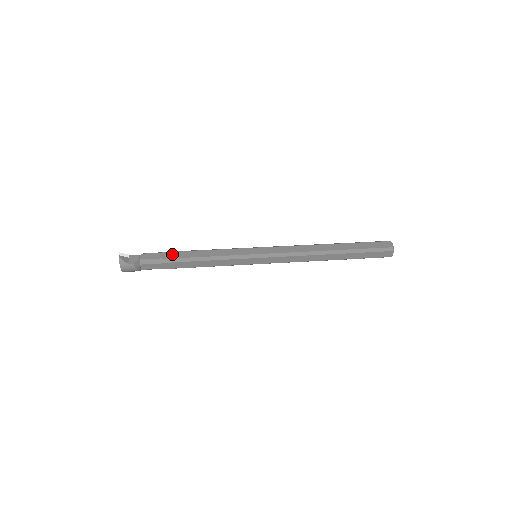
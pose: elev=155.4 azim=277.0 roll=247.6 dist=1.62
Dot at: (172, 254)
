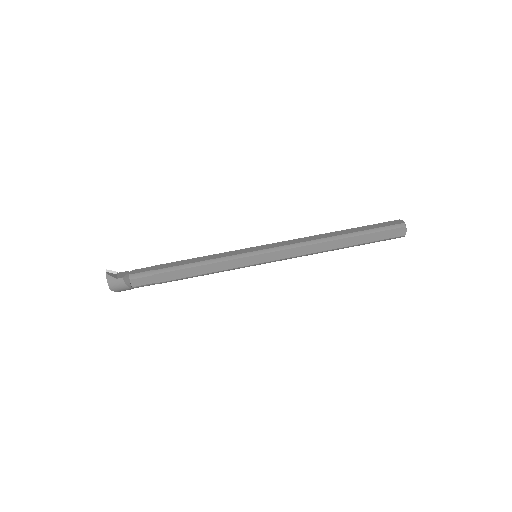
Dot at: (164, 265)
